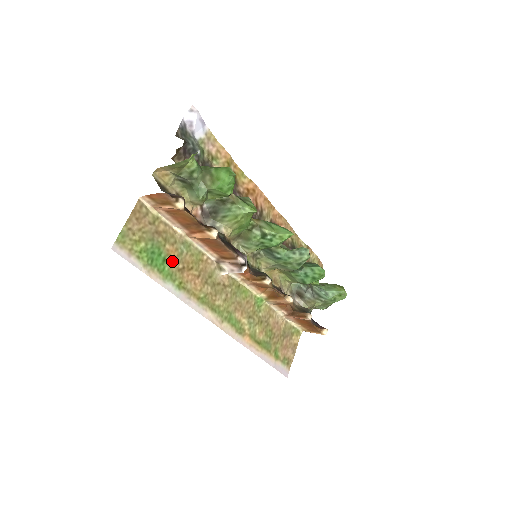
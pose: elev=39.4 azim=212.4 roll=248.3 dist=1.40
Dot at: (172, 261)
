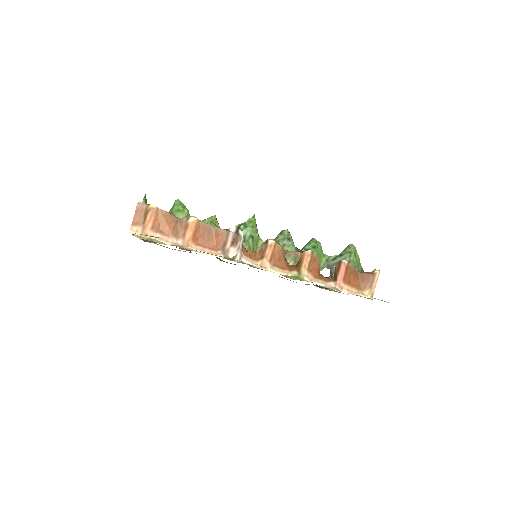
Dot at: occluded
